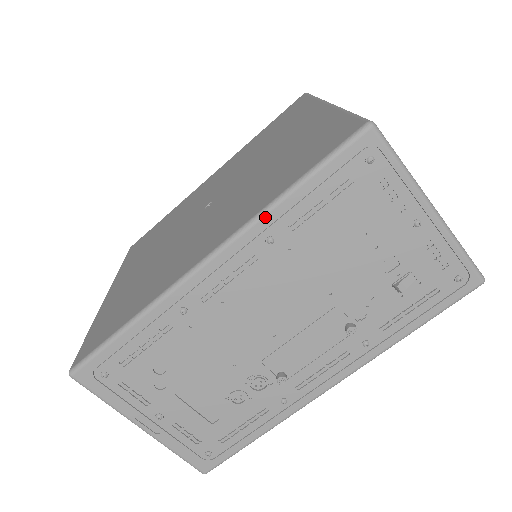
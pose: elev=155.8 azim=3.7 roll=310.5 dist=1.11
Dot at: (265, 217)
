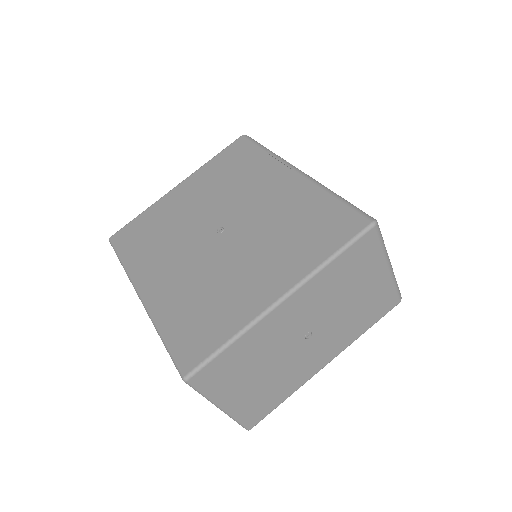
Dot at: (154, 325)
